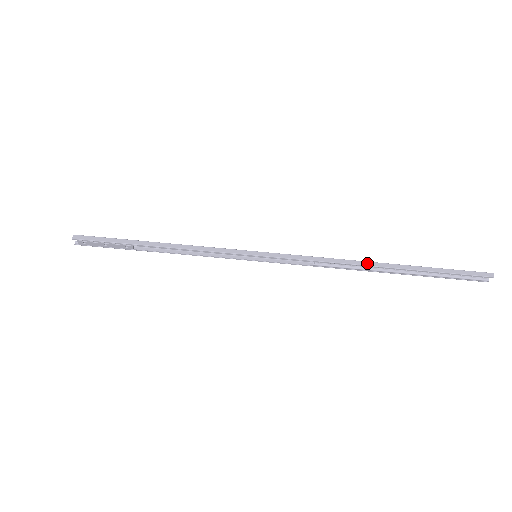
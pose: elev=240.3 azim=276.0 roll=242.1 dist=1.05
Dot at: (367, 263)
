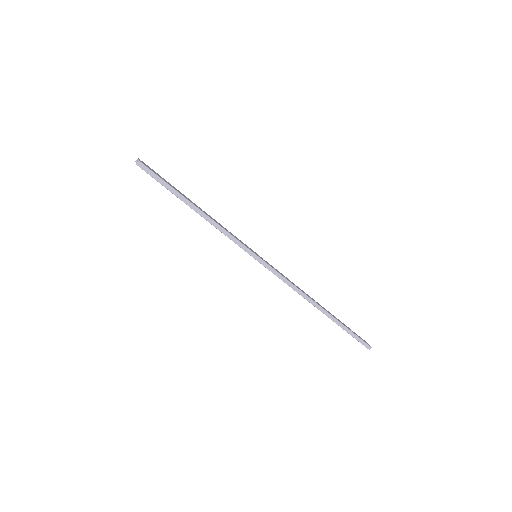
Dot at: (315, 304)
